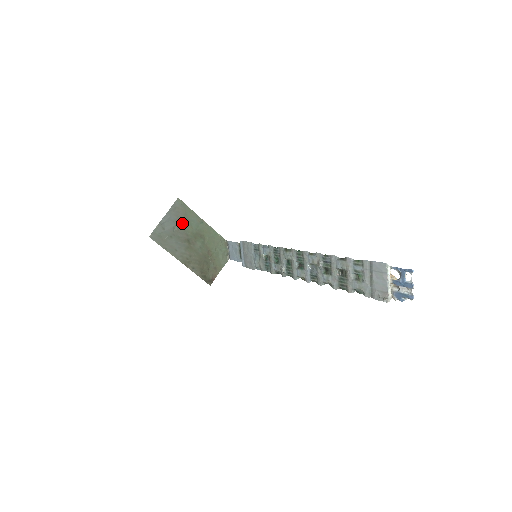
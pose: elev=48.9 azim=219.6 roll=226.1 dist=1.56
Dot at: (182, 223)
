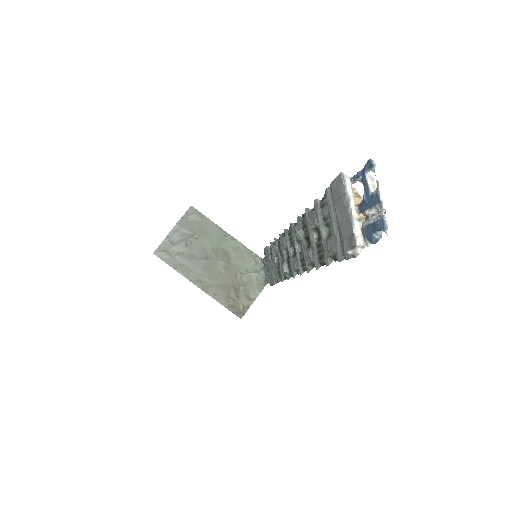
Dot at: (197, 236)
